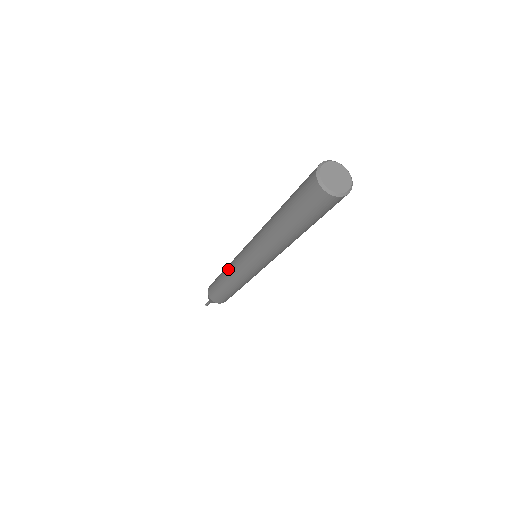
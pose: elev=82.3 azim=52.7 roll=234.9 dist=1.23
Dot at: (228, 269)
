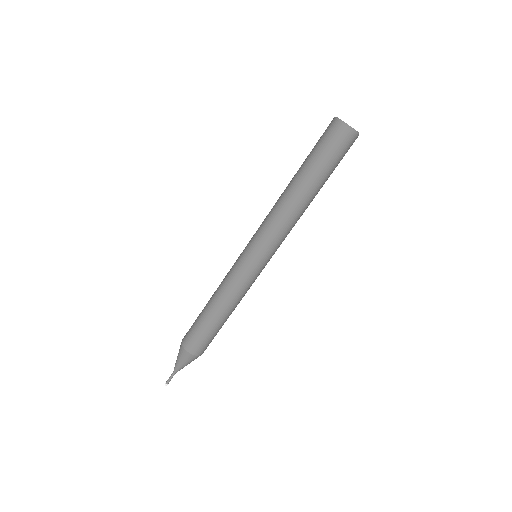
Dot at: (222, 286)
